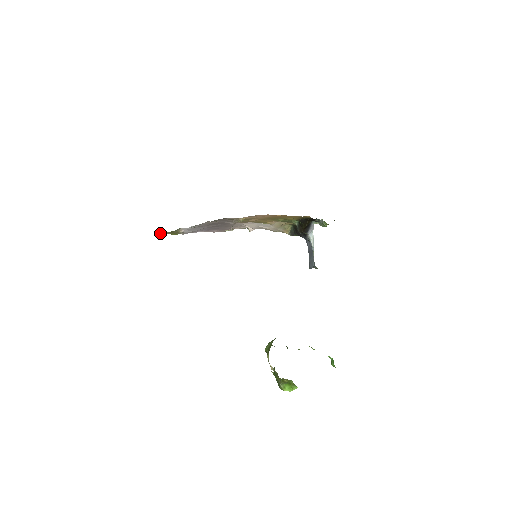
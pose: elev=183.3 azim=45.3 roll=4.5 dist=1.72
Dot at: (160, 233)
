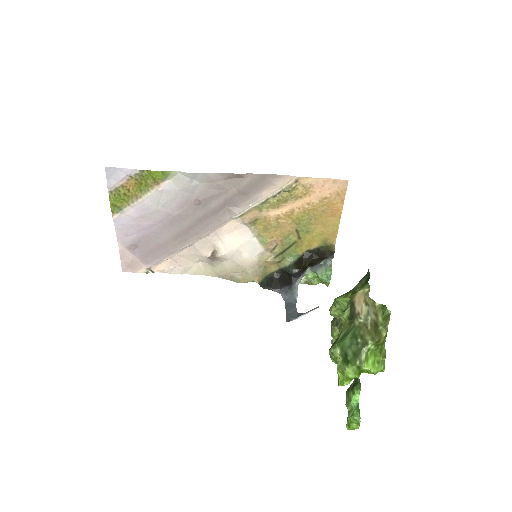
Dot at: (111, 180)
